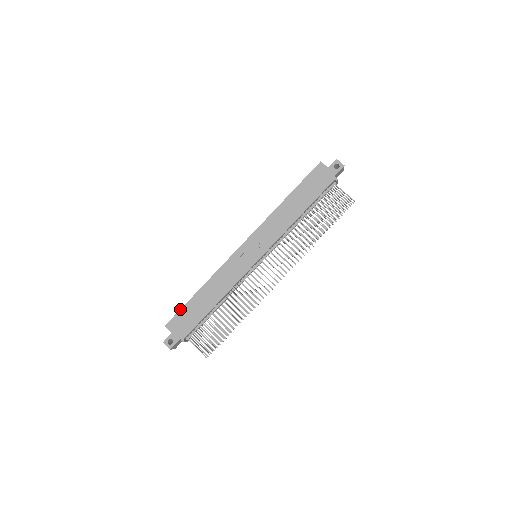
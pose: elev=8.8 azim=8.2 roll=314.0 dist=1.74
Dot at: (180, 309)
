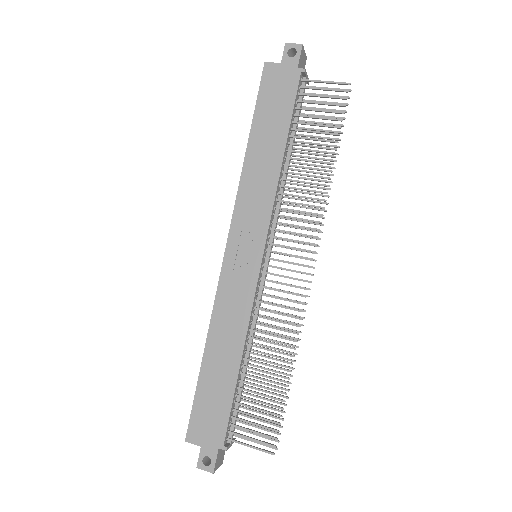
Dot at: occluded
